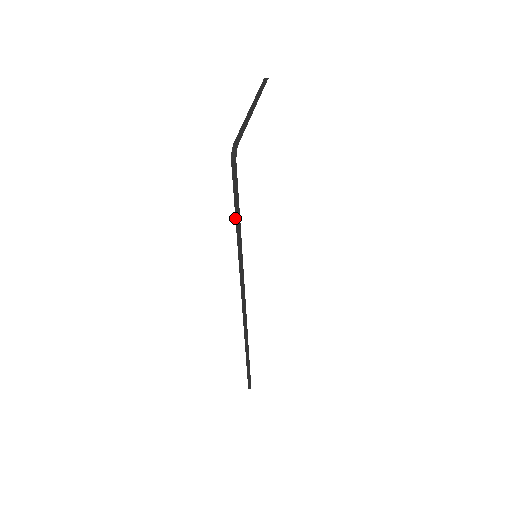
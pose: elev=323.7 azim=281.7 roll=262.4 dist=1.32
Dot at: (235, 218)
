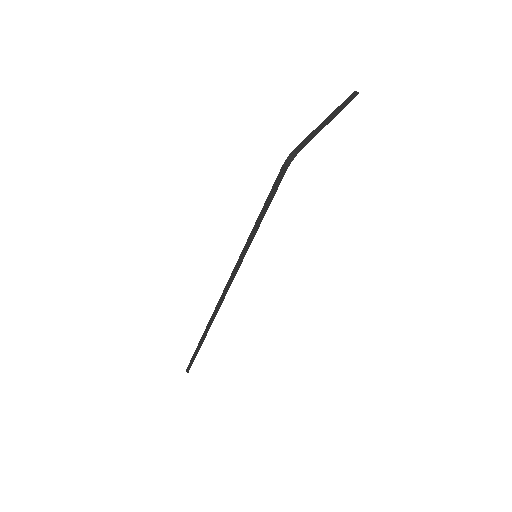
Dot at: (256, 221)
